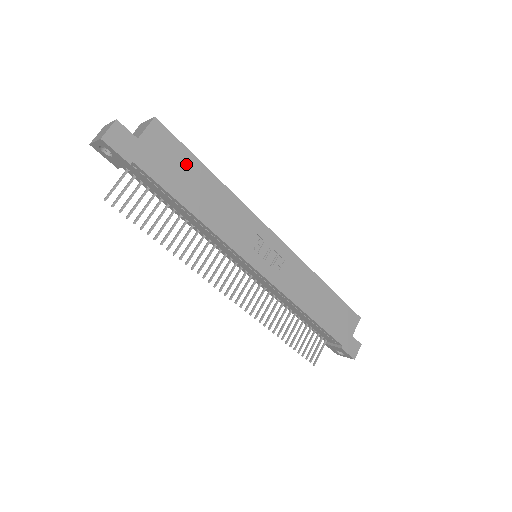
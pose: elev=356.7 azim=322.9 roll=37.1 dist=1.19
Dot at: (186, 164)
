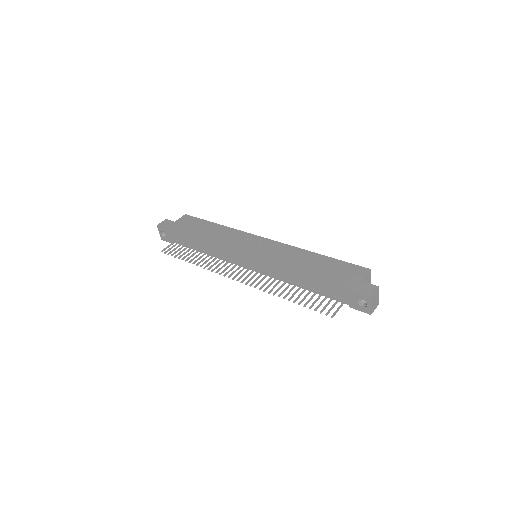
Dot at: (200, 224)
